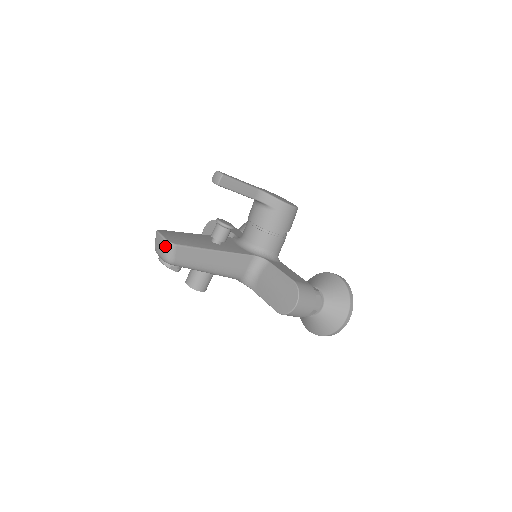
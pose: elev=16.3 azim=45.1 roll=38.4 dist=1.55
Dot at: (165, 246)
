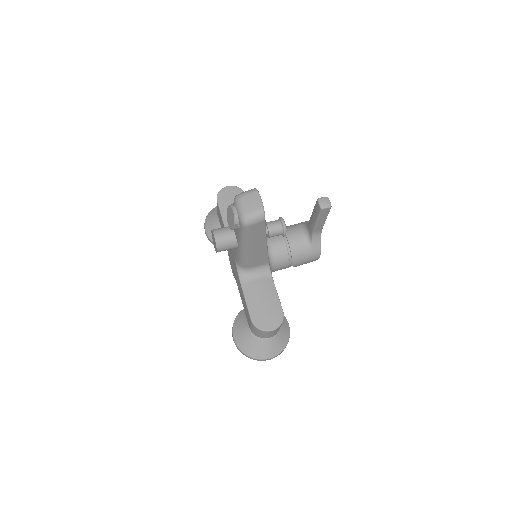
Dot at: (258, 212)
